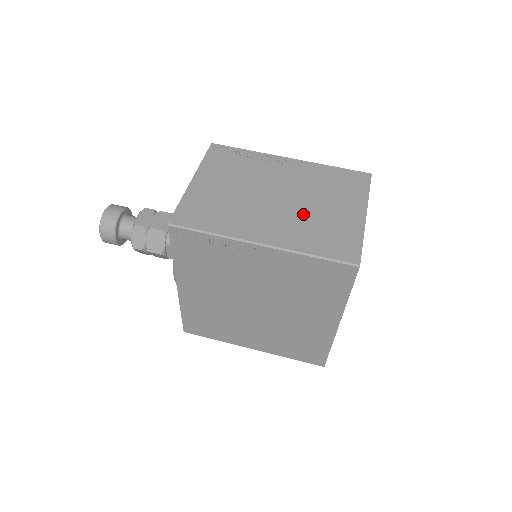
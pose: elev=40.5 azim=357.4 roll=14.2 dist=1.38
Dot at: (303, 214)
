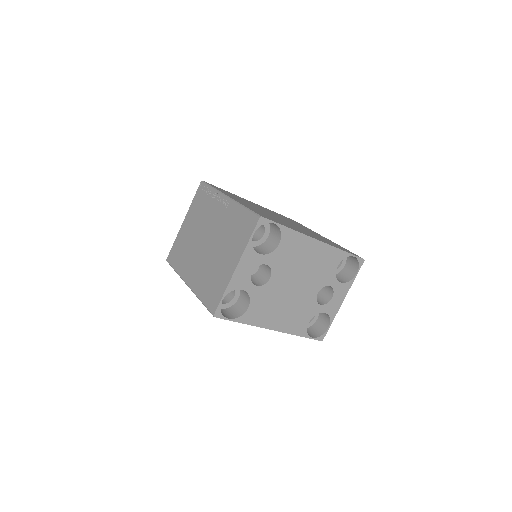
Dot at: (210, 261)
